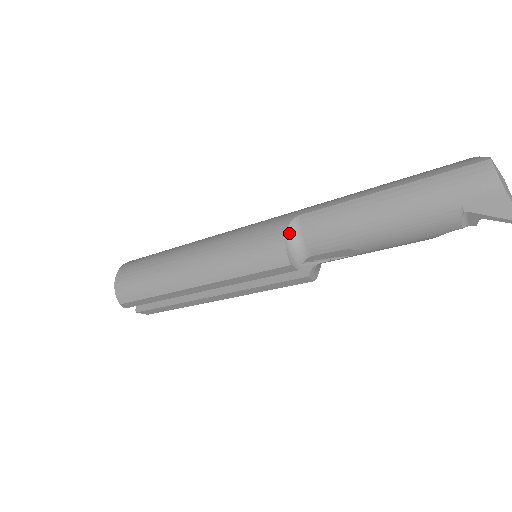
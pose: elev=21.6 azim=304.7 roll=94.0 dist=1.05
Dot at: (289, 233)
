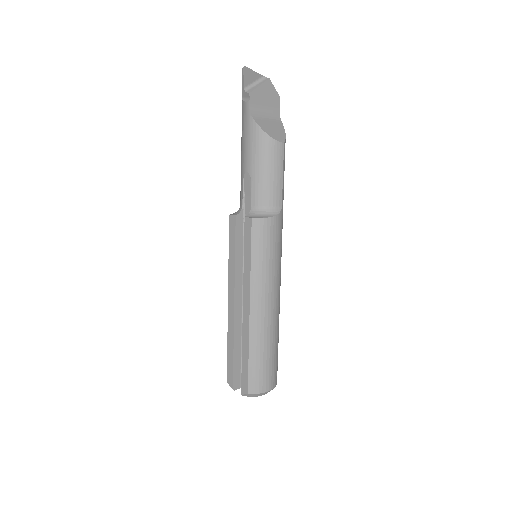
Dot at: occluded
